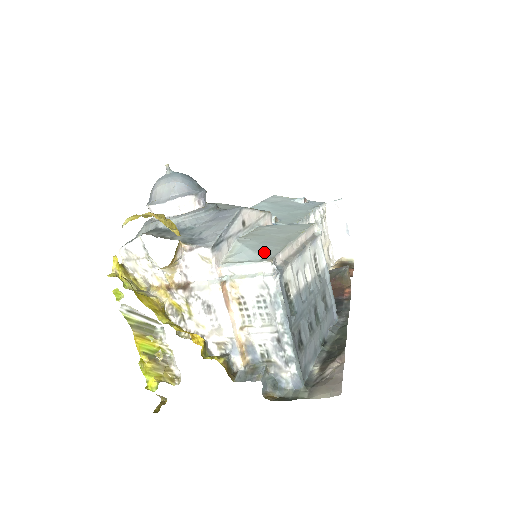
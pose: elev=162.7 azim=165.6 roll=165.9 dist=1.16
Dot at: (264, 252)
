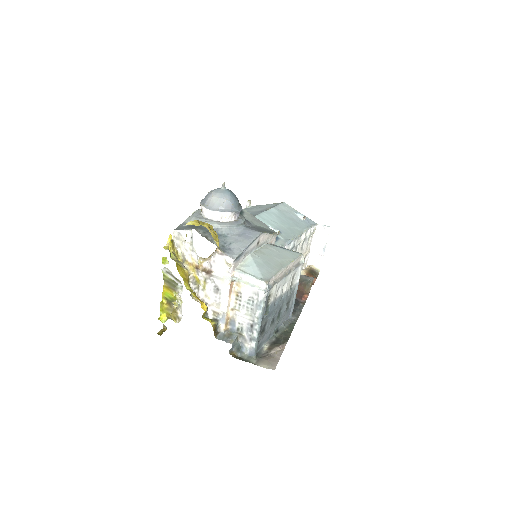
Dot at: (264, 272)
